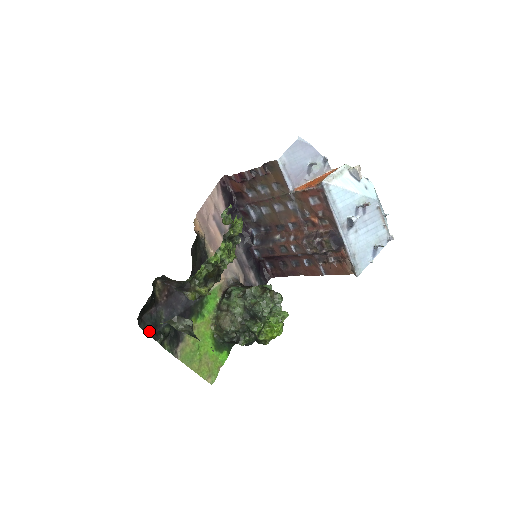
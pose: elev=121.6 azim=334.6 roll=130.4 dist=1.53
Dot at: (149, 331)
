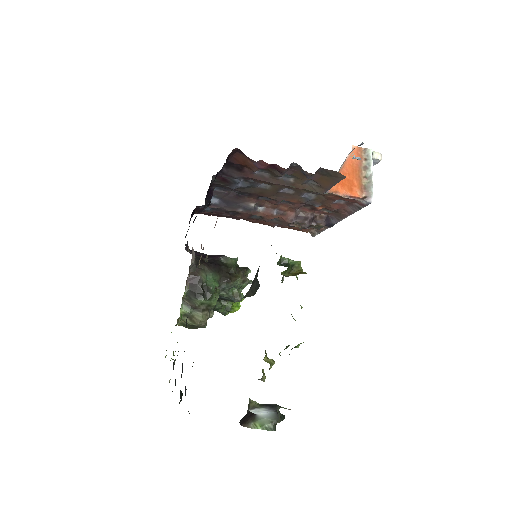
Dot at: occluded
